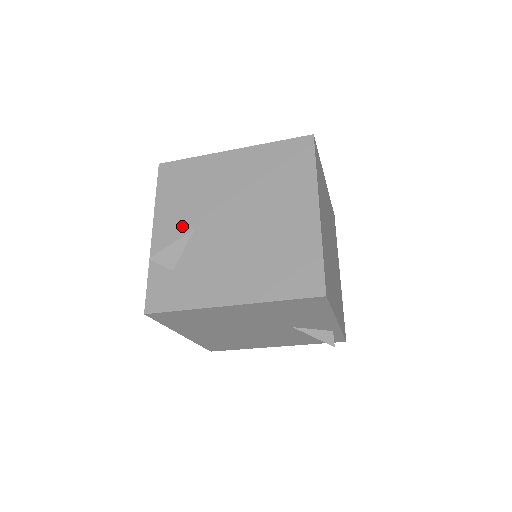
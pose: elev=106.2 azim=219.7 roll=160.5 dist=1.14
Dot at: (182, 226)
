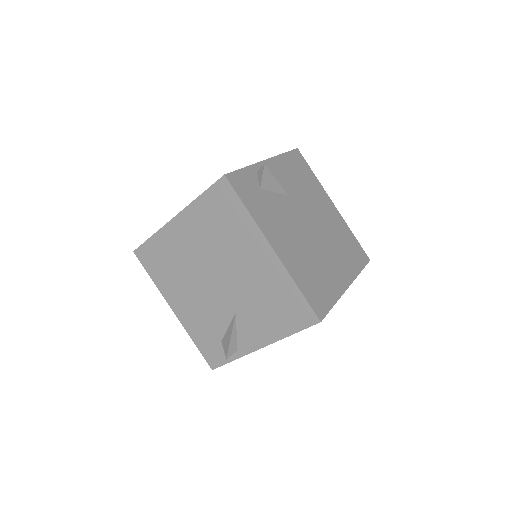
Dot at: (284, 184)
